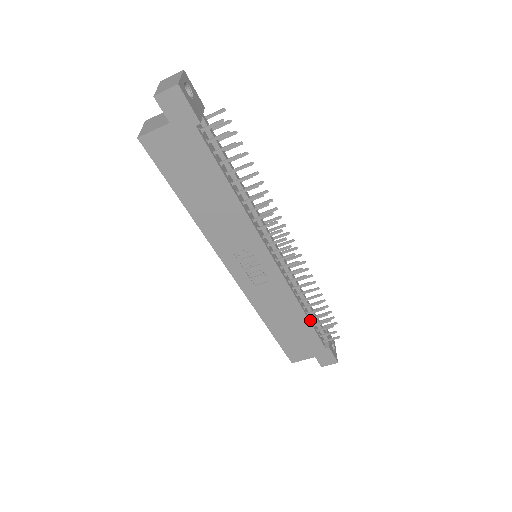
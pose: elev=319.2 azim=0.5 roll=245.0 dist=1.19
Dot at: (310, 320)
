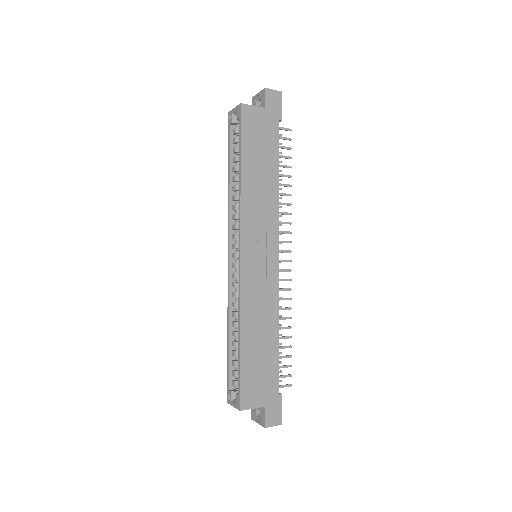
Dot at: (277, 347)
